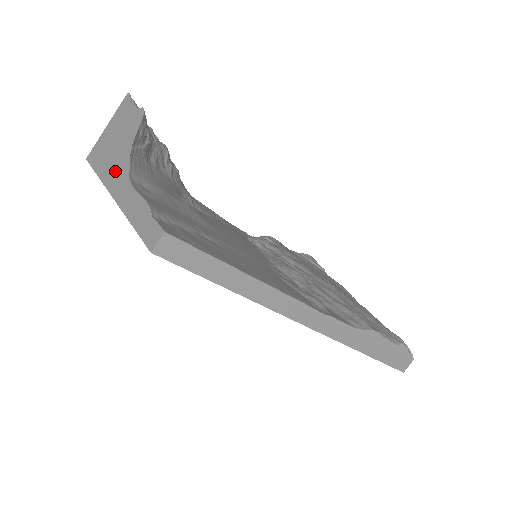
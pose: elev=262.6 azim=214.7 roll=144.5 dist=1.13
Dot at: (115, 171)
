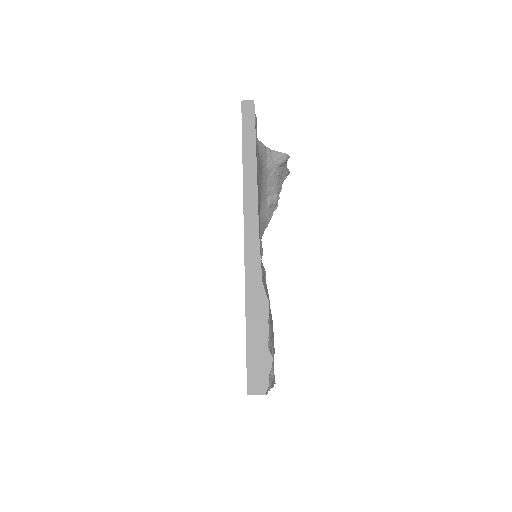
Dot at: occluded
